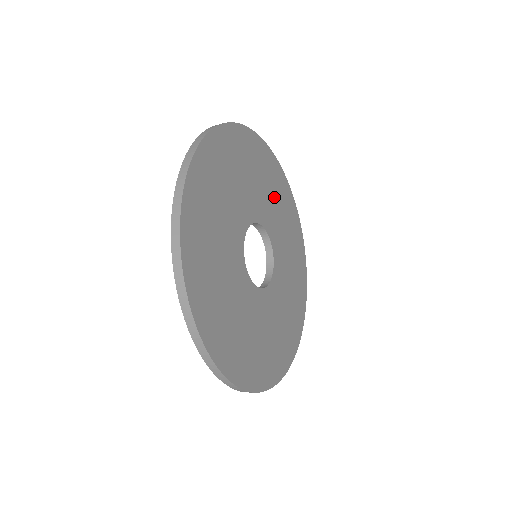
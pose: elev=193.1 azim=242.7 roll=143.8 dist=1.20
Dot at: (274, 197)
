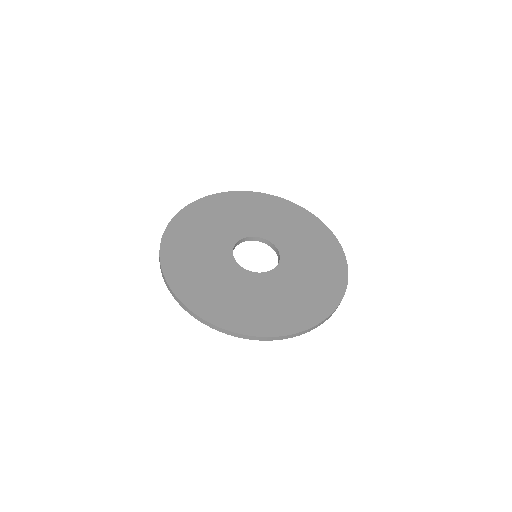
Dot at: (274, 218)
